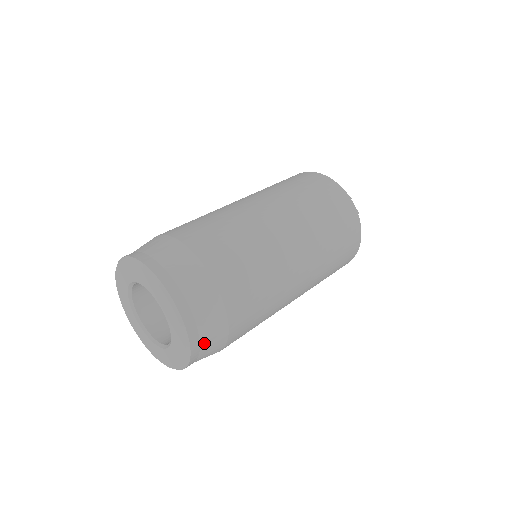
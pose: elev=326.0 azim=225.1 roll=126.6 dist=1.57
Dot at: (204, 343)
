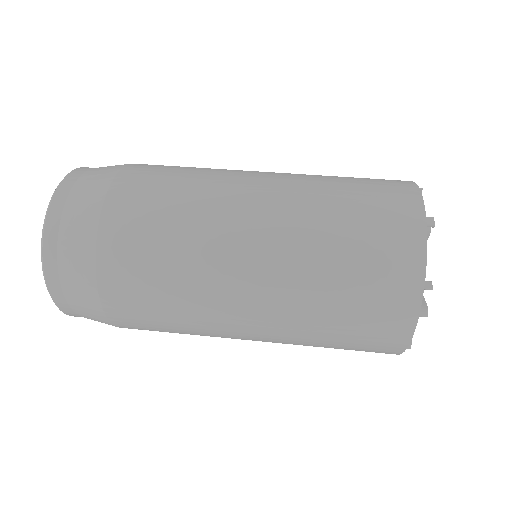
Dot at: (82, 315)
